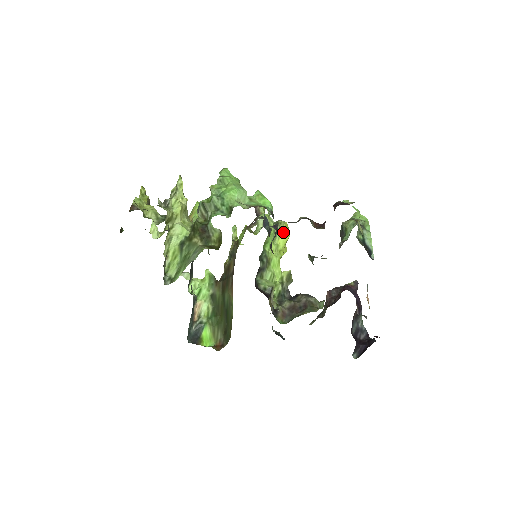
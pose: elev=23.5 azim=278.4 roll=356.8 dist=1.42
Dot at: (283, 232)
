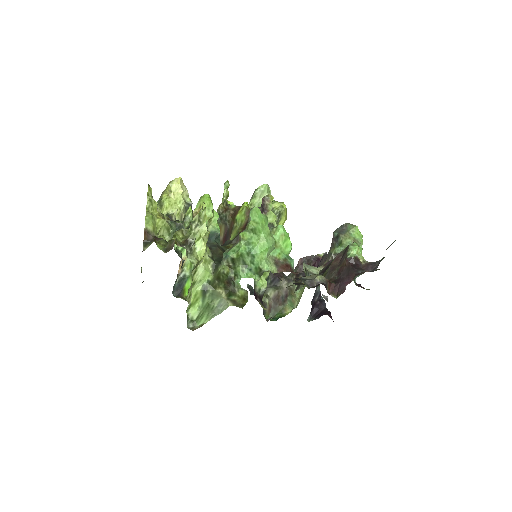
Dot at: (282, 222)
